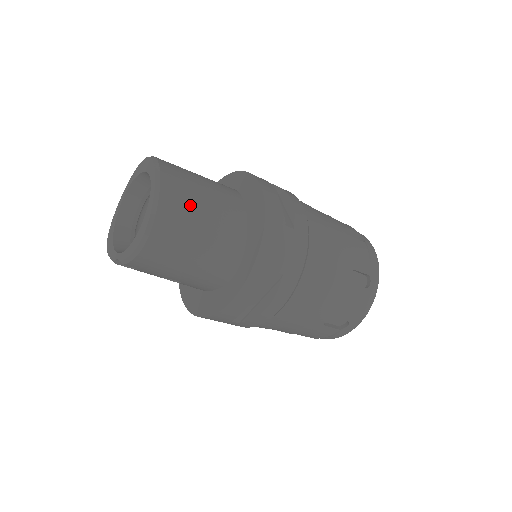
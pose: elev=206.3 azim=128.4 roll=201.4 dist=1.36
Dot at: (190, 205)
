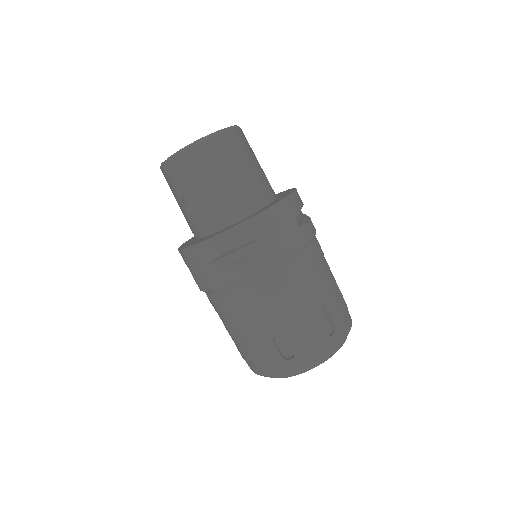
Dot at: (241, 155)
